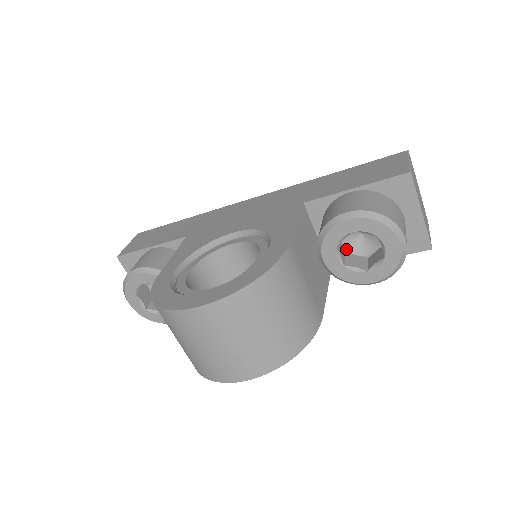
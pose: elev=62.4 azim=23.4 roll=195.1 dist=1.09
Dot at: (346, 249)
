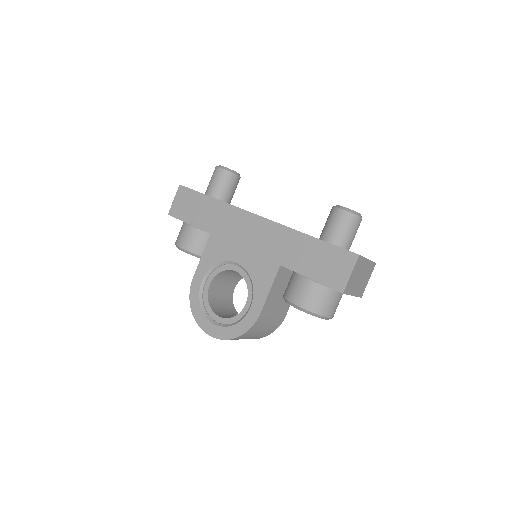
Dot at: occluded
